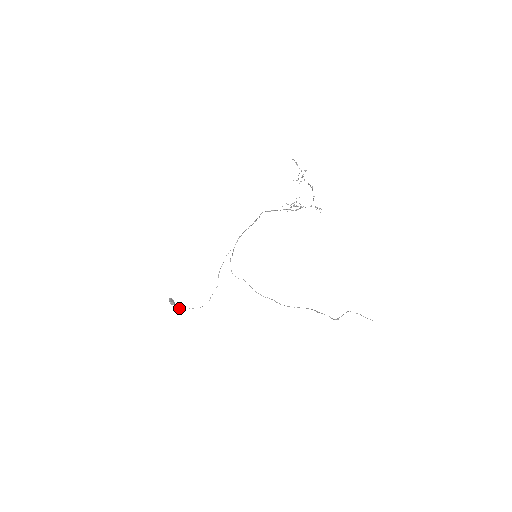
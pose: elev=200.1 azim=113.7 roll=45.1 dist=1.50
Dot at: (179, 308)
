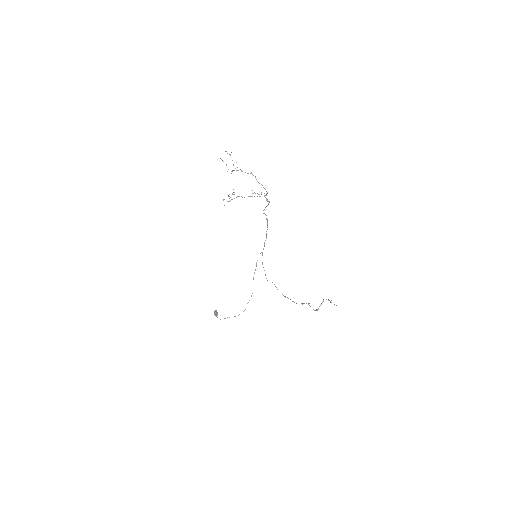
Dot at: occluded
